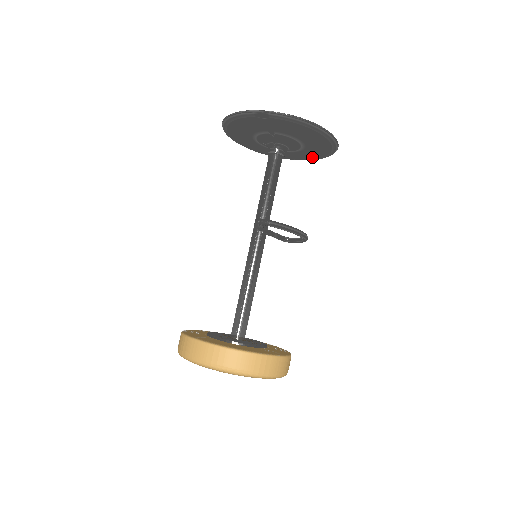
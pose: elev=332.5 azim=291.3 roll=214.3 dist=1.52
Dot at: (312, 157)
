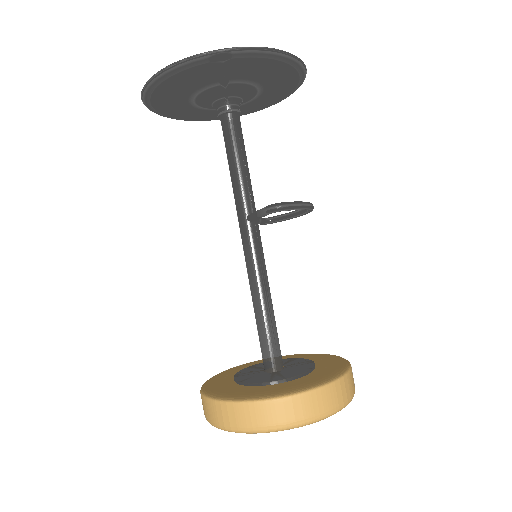
Dot at: (260, 107)
